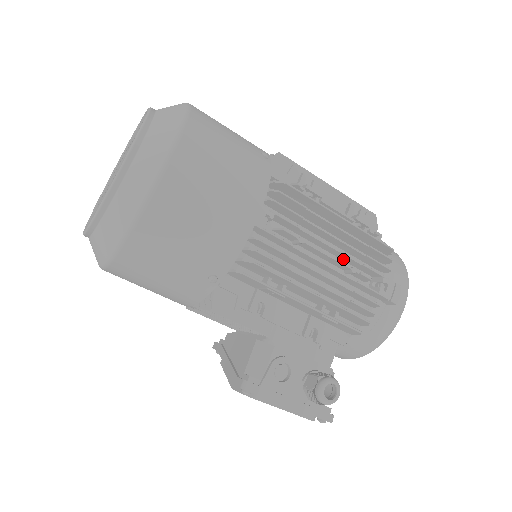
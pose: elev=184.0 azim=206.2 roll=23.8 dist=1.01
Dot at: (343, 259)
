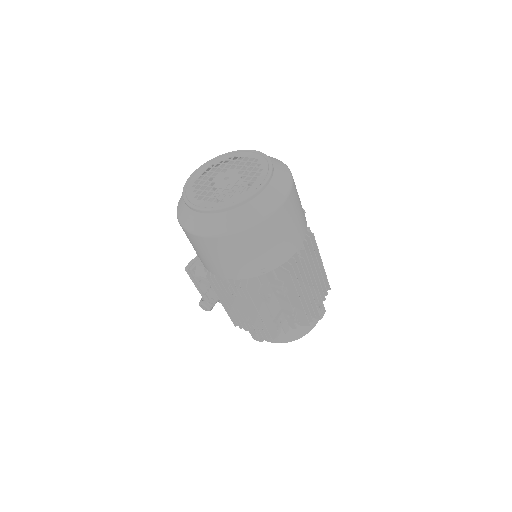
Dot at: occluded
